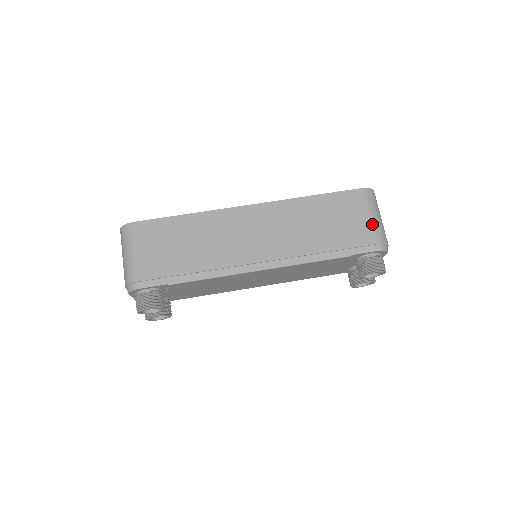
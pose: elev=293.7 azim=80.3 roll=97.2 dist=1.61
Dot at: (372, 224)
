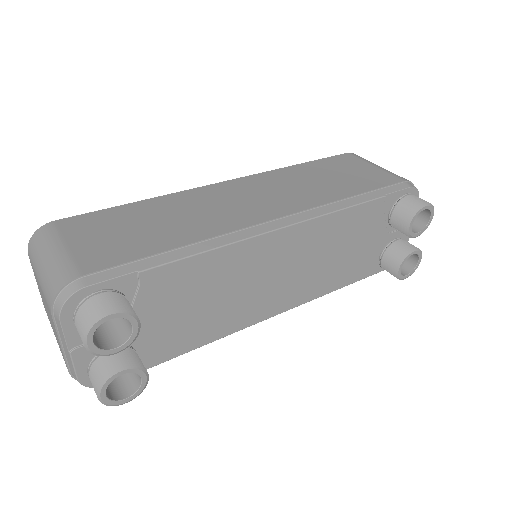
Dot at: (384, 170)
